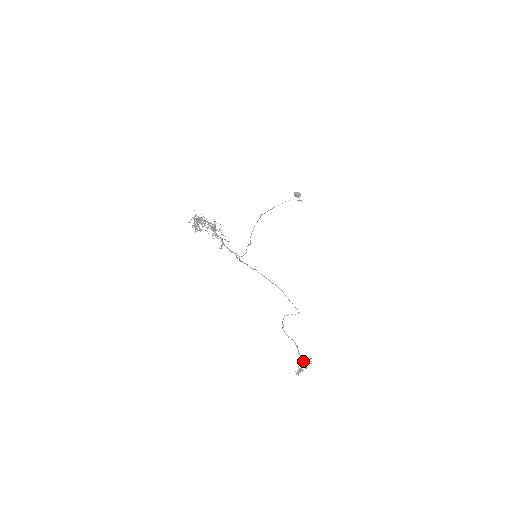
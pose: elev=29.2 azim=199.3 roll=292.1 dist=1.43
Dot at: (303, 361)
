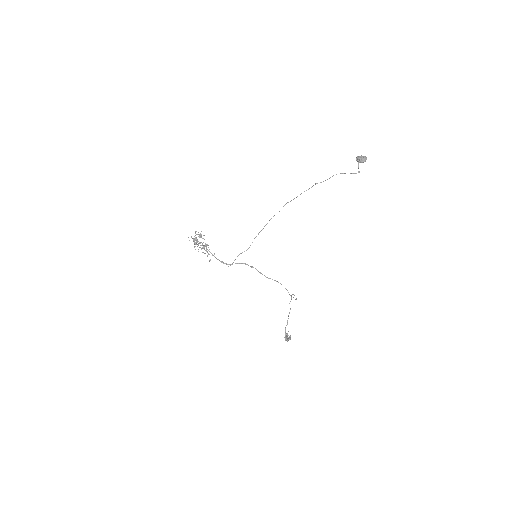
Dot at: (286, 335)
